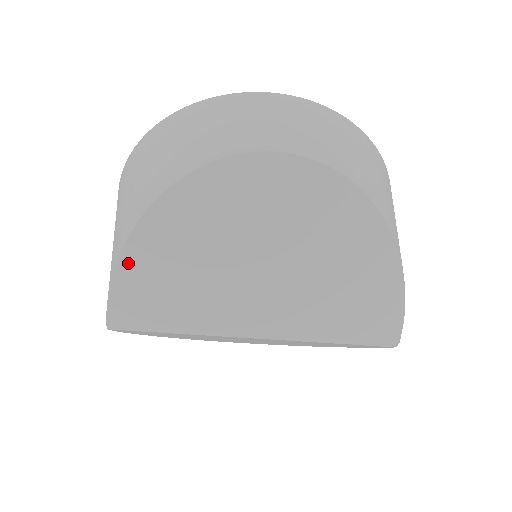
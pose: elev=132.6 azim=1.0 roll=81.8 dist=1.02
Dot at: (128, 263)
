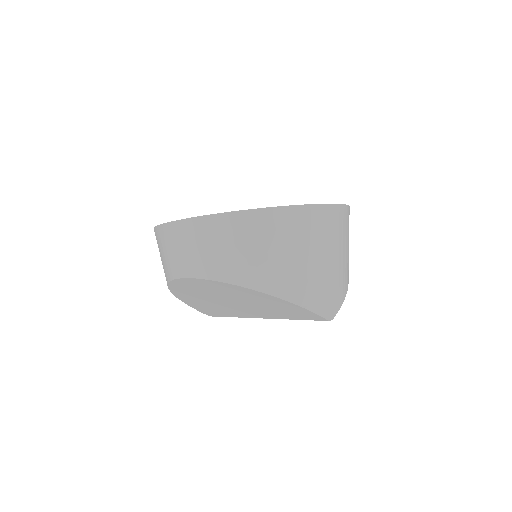
Dot at: (191, 305)
